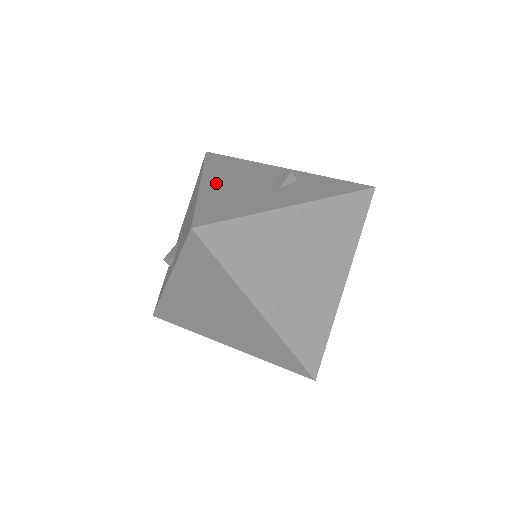
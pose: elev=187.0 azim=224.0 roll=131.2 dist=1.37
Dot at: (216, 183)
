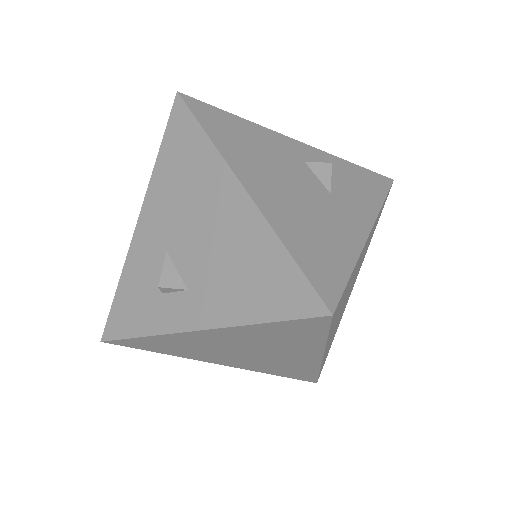
Dot at: (263, 188)
